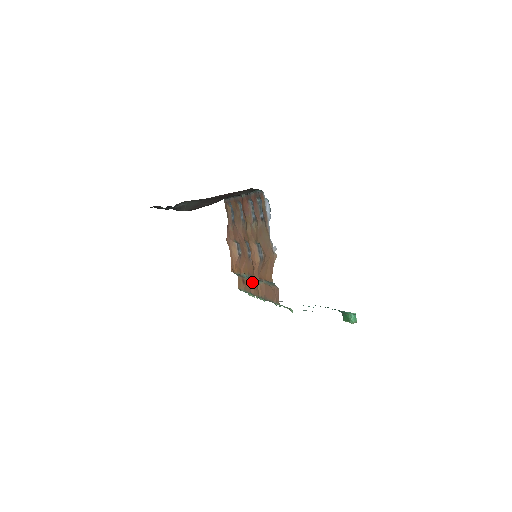
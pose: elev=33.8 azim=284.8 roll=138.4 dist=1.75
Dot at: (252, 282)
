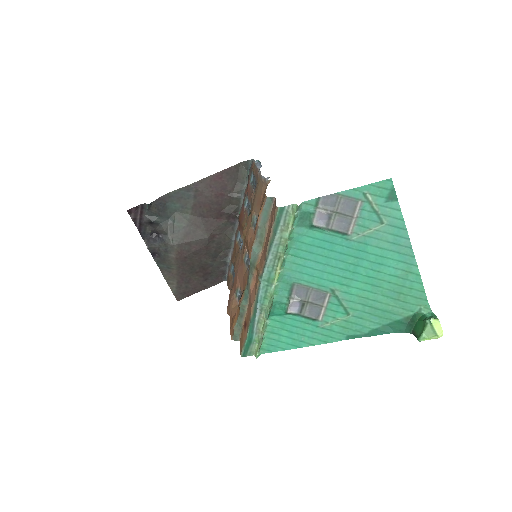
Dot at: (251, 279)
